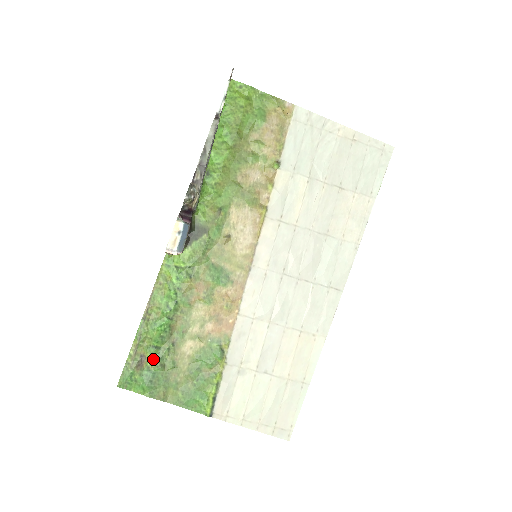
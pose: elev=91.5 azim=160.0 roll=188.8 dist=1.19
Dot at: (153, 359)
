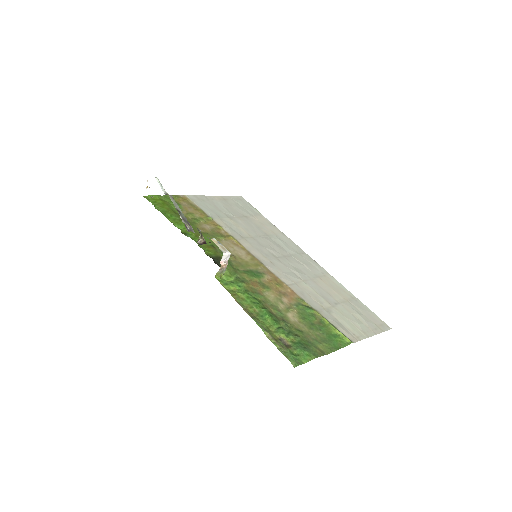
Dot at: (288, 335)
